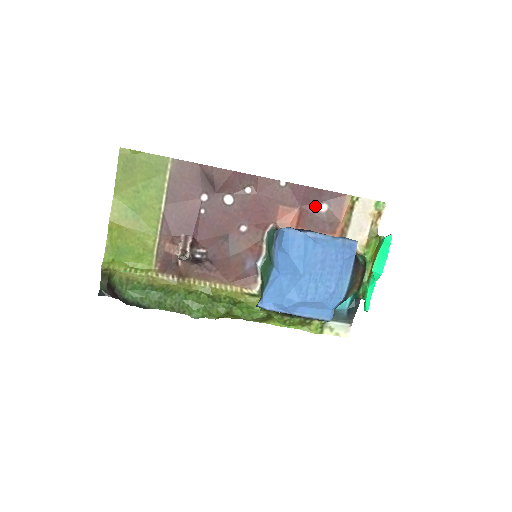
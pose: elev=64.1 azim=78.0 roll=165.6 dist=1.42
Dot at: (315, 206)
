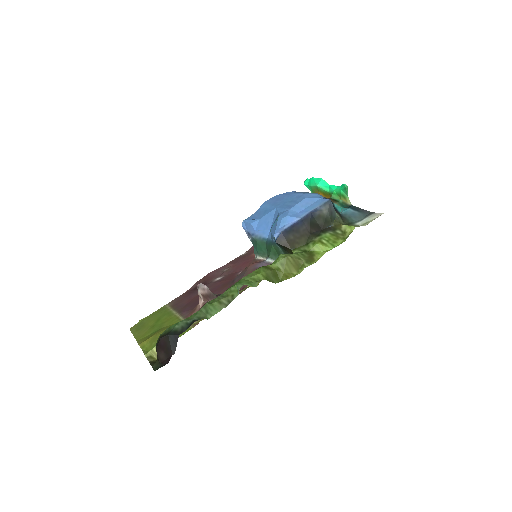
Dot at: occluded
